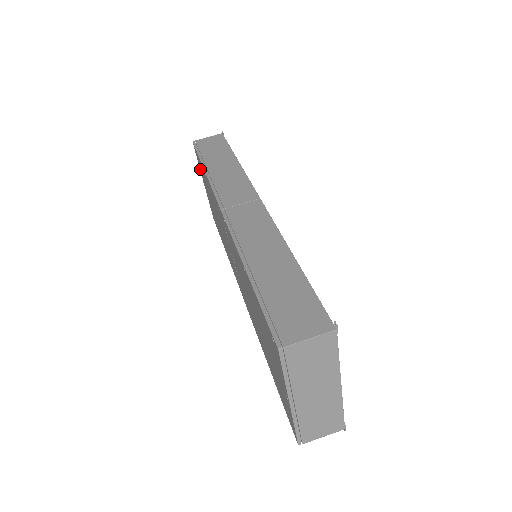
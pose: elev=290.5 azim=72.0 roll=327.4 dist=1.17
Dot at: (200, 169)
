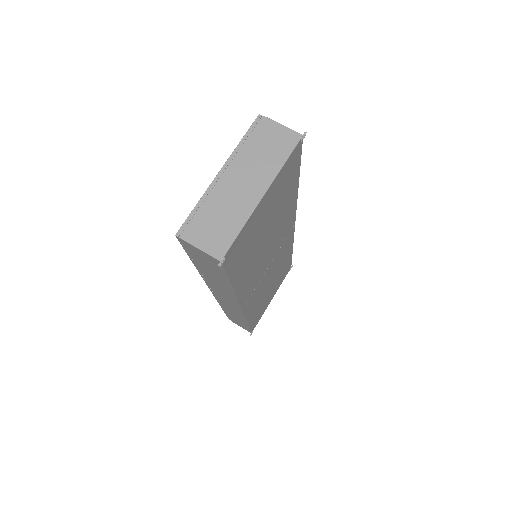
Dot at: occluded
